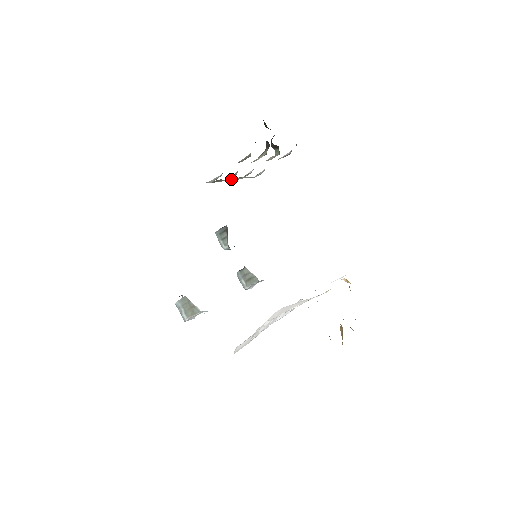
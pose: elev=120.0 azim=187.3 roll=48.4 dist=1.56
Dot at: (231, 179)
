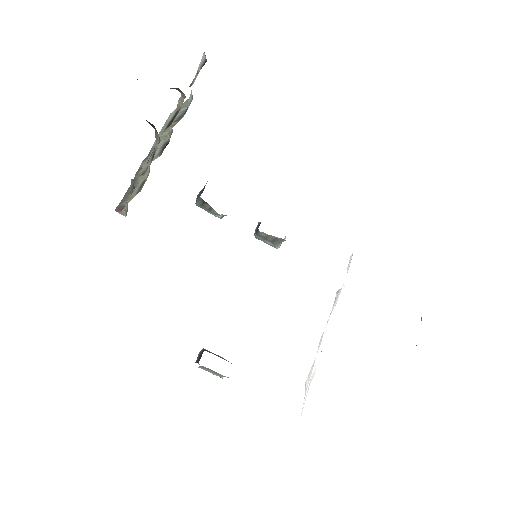
Dot at: occluded
